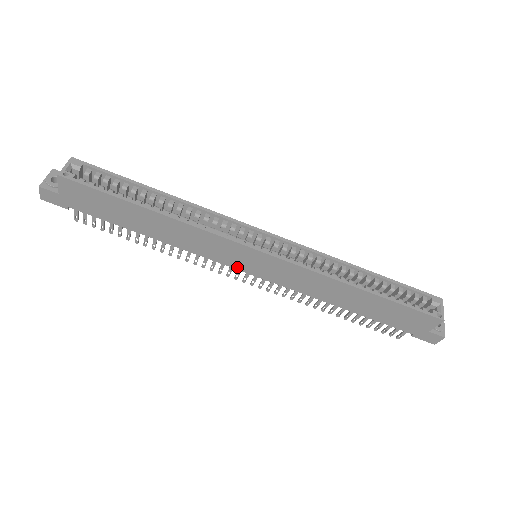
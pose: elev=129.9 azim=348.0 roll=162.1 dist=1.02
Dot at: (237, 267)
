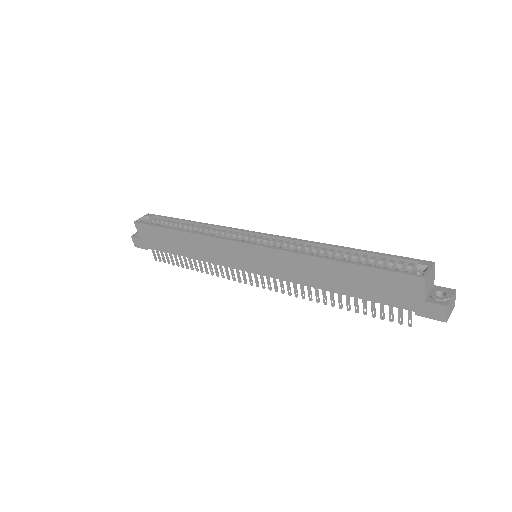
Dot at: (243, 268)
